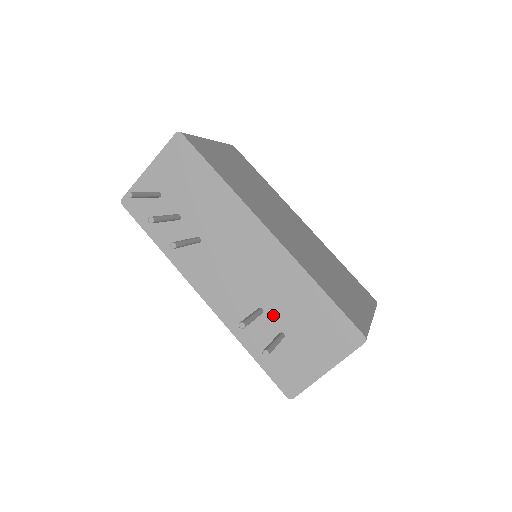
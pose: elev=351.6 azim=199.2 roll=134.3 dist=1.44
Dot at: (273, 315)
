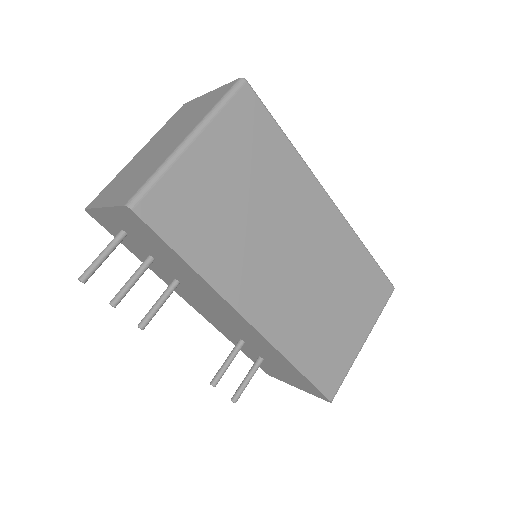
Dot at: (254, 349)
